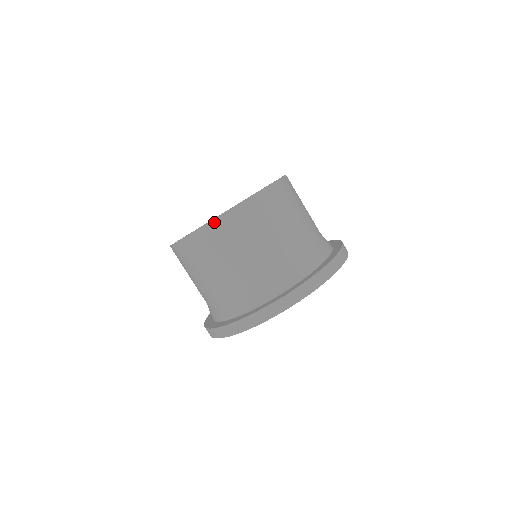
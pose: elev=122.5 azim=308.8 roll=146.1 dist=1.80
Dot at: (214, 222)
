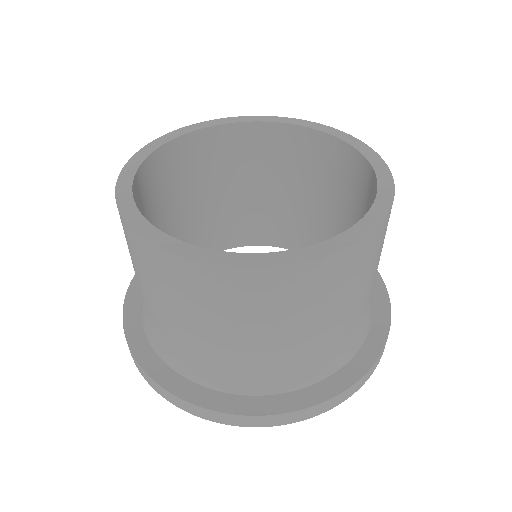
Dot at: (167, 255)
